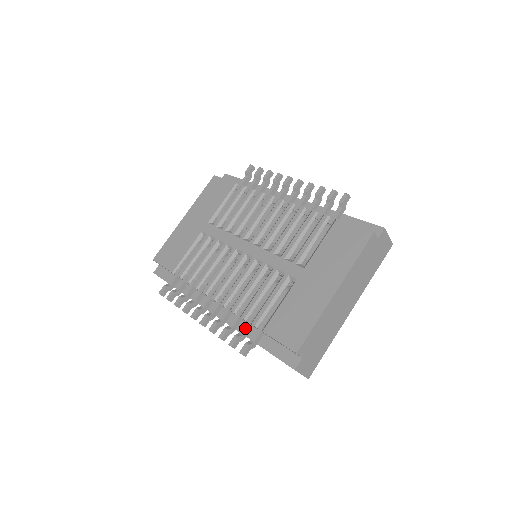
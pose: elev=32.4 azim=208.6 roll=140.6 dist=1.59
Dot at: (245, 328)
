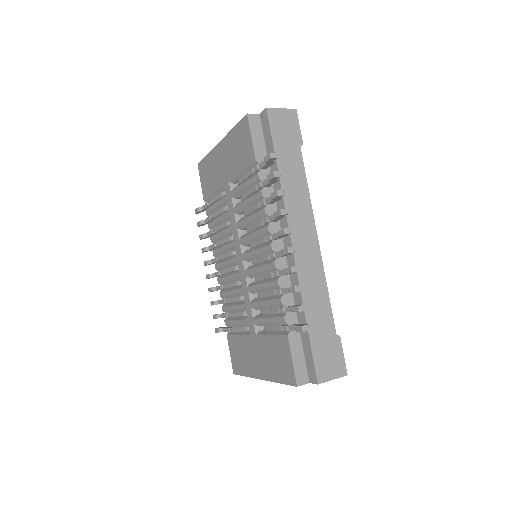
Dot at: (223, 316)
